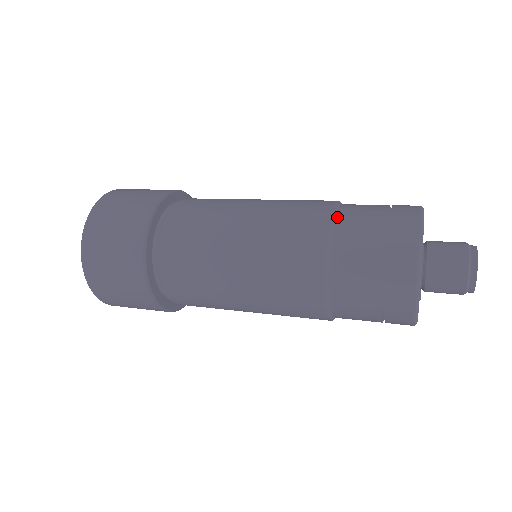
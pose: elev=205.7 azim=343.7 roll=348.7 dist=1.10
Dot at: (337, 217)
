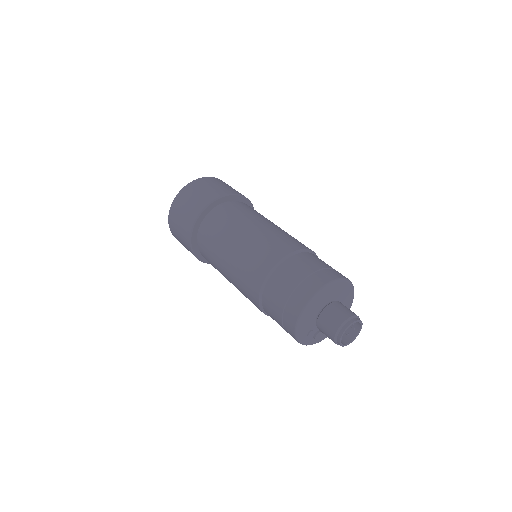
Dot at: (315, 255)
